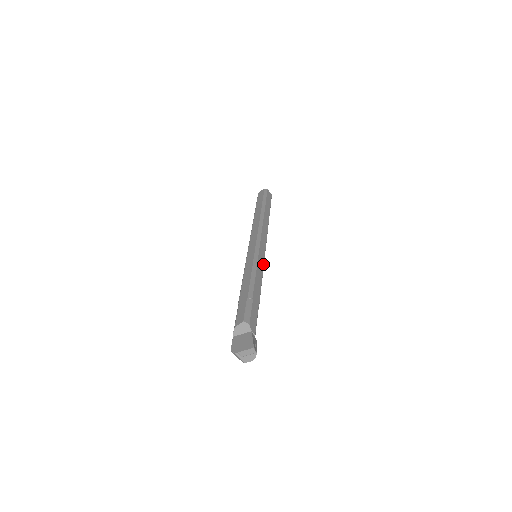
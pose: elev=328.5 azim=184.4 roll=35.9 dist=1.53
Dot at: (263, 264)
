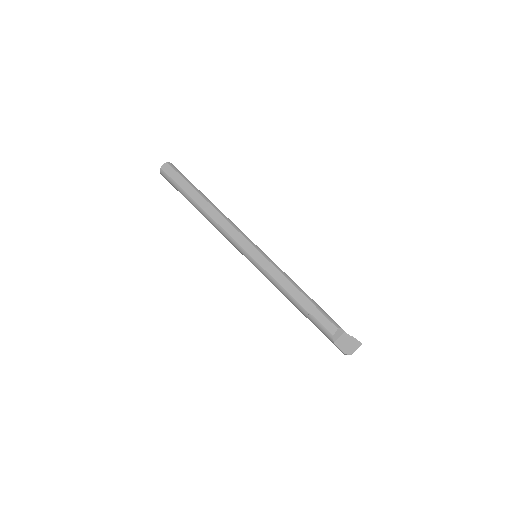
Dot at: occluded
